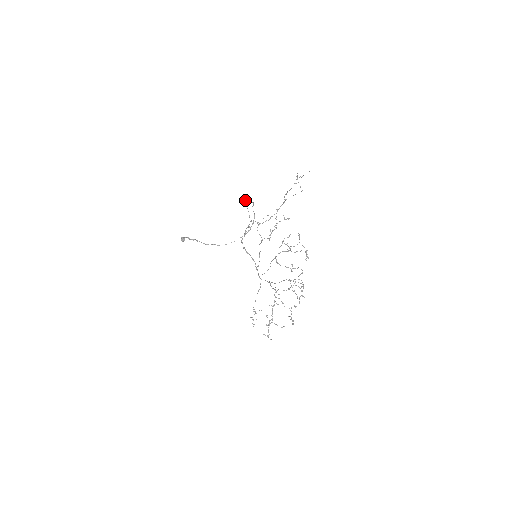
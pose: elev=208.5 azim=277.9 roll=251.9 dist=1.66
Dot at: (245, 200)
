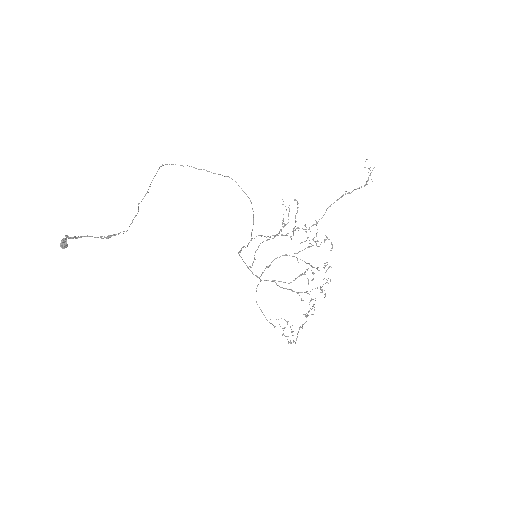
Dot at: (208, 171)
